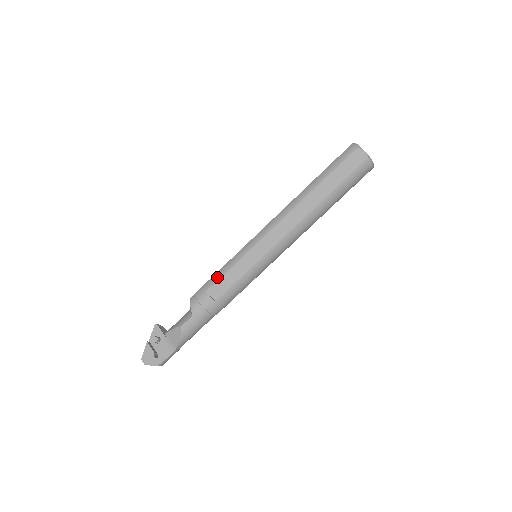
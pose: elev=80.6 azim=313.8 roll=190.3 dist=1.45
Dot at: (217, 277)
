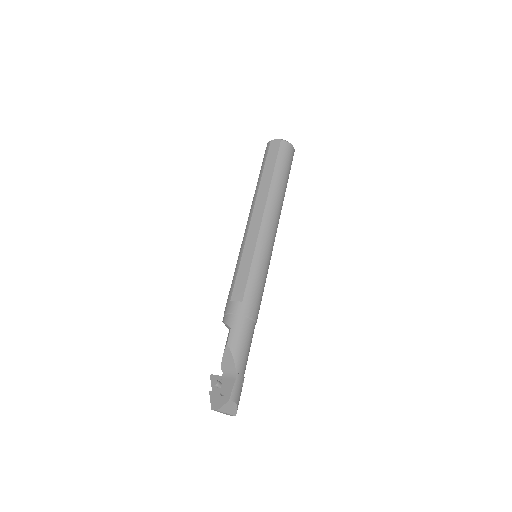
Dot at: (232, 285)
